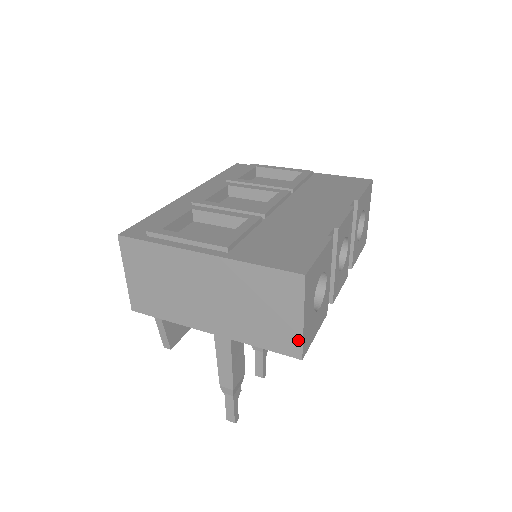
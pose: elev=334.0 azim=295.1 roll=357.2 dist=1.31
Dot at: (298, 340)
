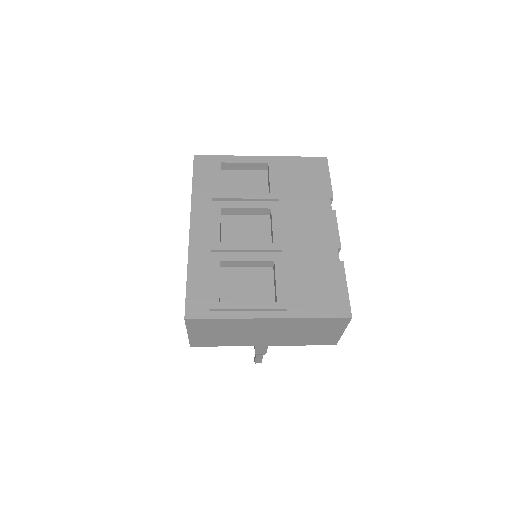
Dot at: (336, 339)
